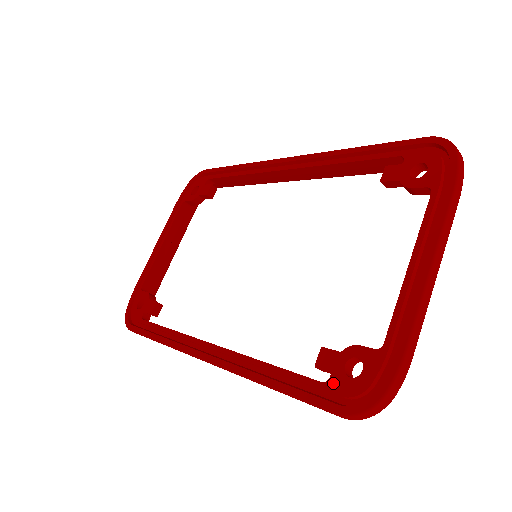
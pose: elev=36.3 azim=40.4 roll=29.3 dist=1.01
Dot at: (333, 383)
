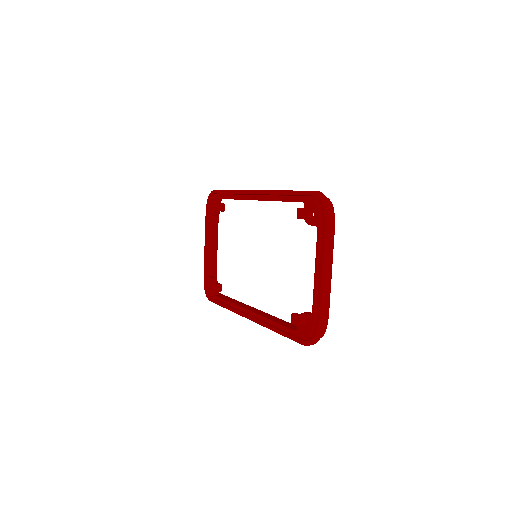
Dot at: (298, 331)
